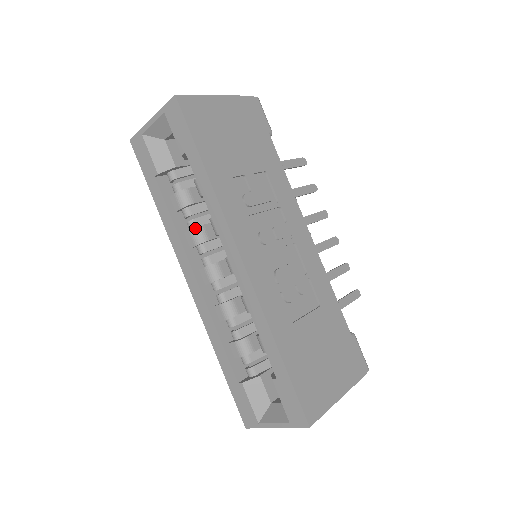
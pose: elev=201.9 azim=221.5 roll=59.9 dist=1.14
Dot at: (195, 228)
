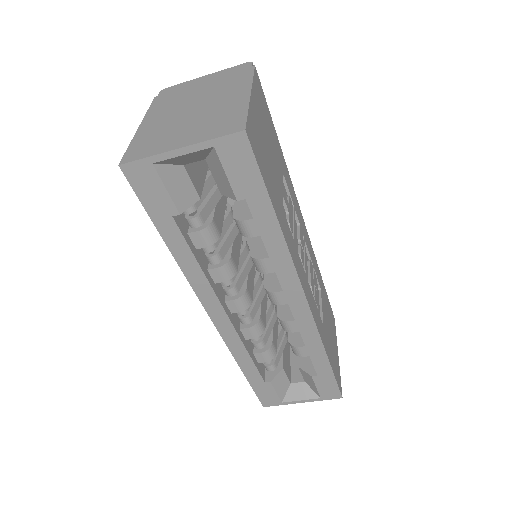
Dot at: (225, 264)
